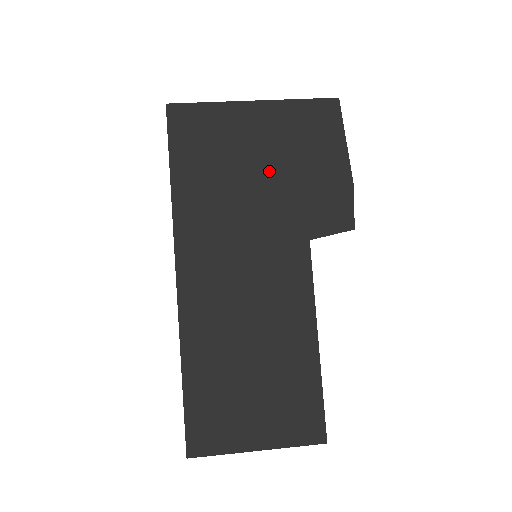
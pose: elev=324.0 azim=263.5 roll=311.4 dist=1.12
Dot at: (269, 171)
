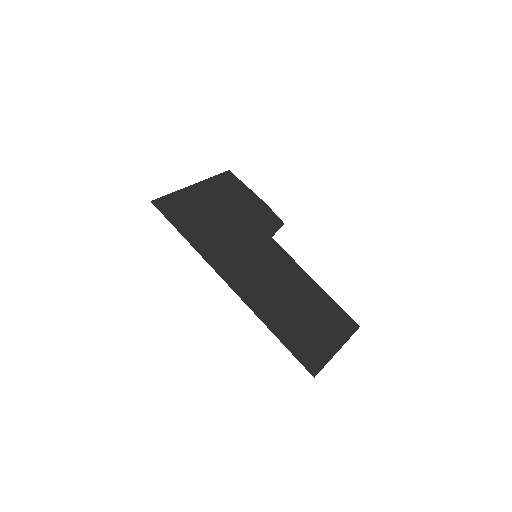
Dot at: (227, 214)
